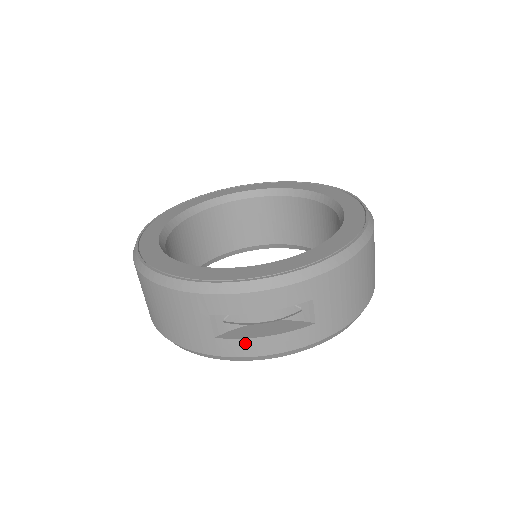
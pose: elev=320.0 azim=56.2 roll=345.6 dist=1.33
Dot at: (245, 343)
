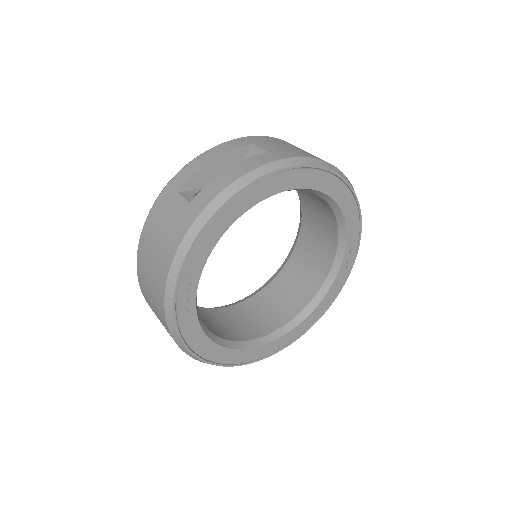
Dot at: (214, 184)
